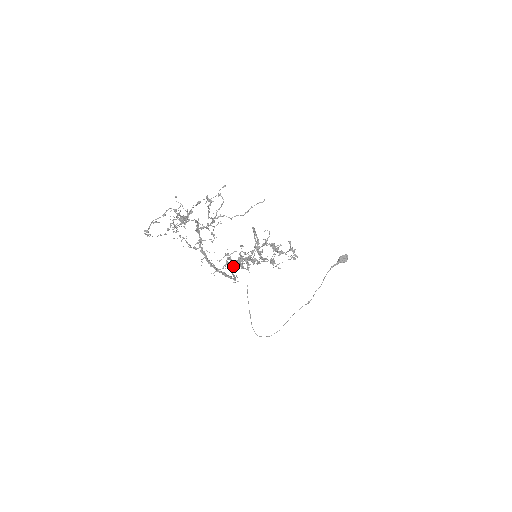
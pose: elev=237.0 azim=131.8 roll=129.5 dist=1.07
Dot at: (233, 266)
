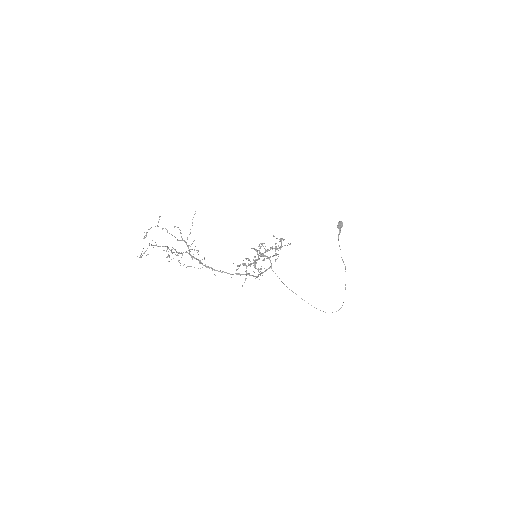
Dot at: occluded
